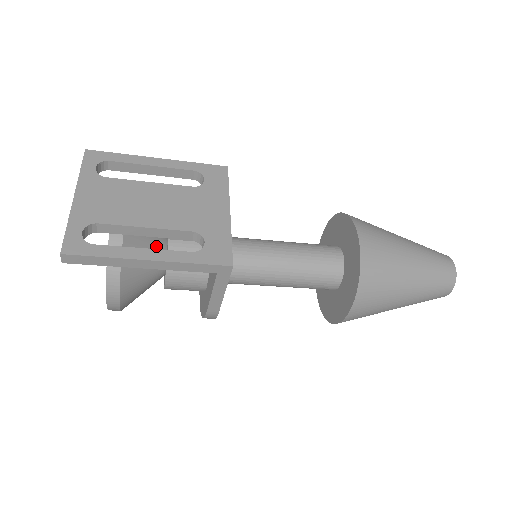
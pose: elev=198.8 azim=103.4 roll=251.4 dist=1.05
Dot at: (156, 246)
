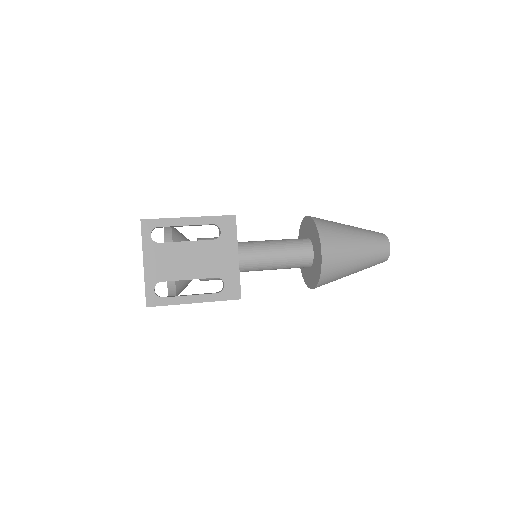
Dot at: occluded
